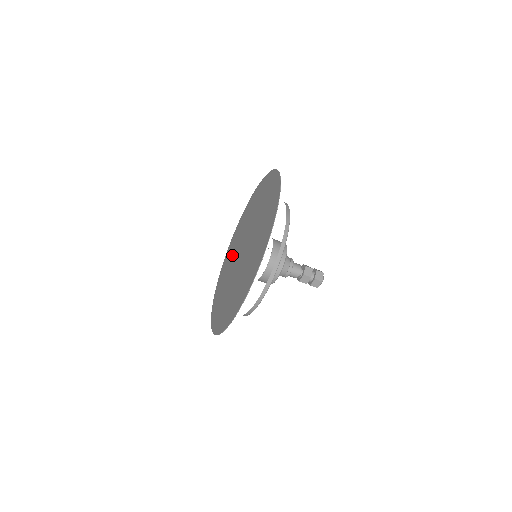
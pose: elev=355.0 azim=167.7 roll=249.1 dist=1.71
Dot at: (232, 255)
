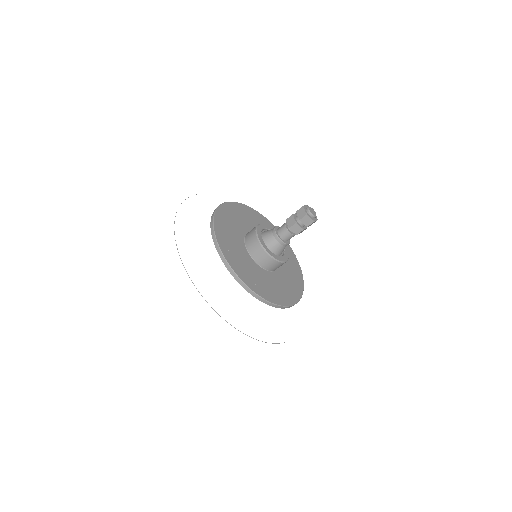
Dot at: occluded
